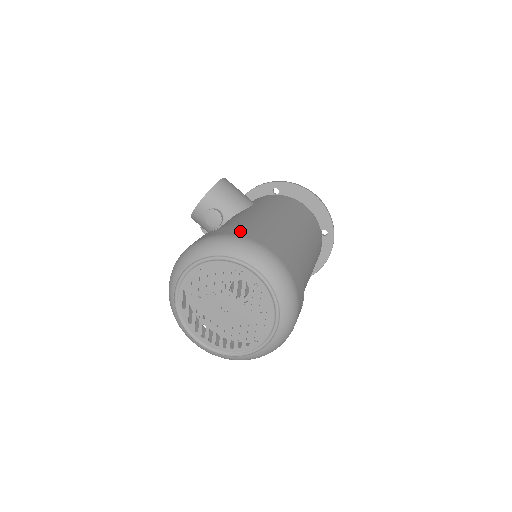
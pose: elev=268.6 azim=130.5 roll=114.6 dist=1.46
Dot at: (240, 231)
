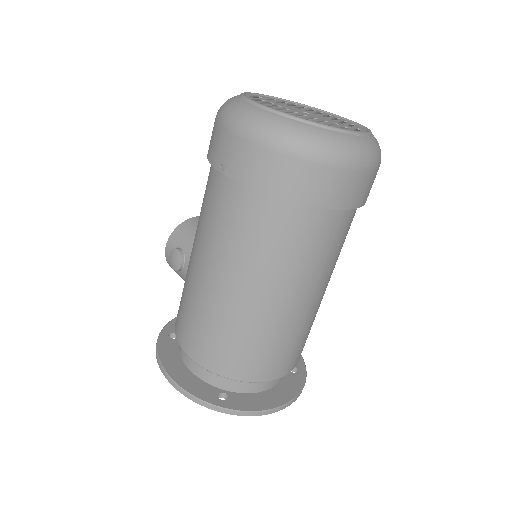
Dot at: occluded
